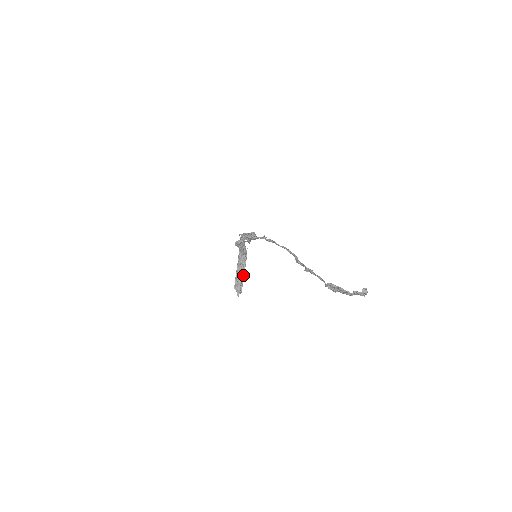
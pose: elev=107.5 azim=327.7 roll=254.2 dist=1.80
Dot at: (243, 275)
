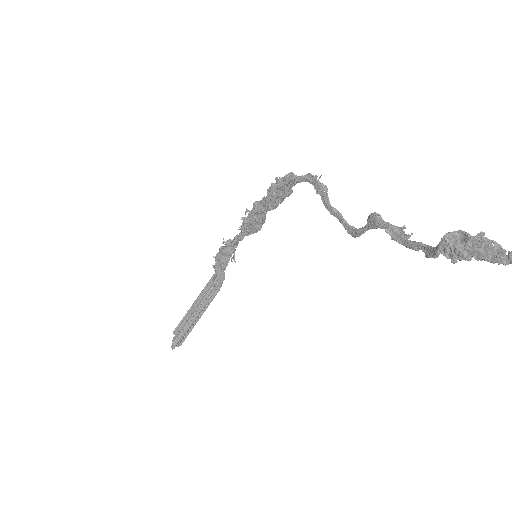
Dot at: (198, 318)
